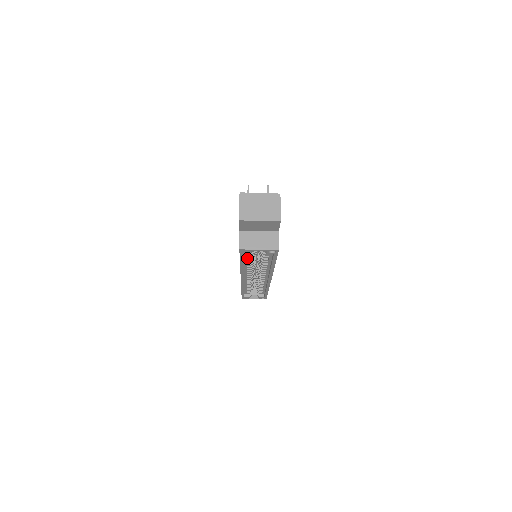
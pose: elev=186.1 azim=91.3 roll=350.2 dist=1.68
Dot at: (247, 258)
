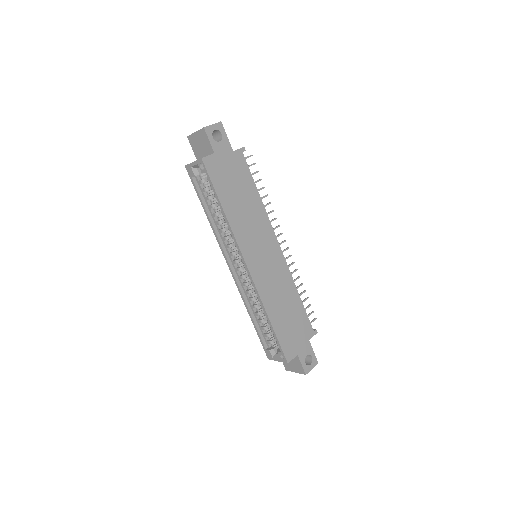
Dot at: (210, 205)
